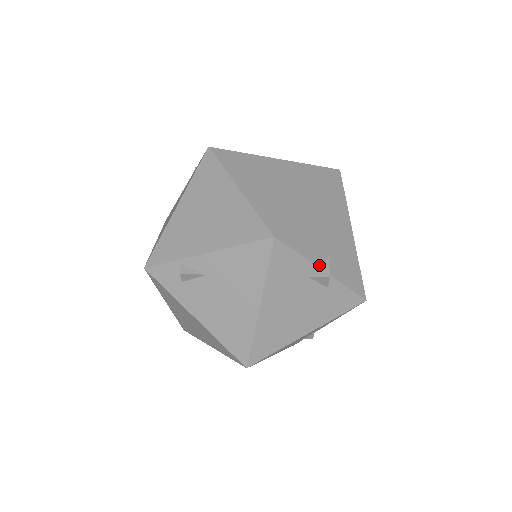
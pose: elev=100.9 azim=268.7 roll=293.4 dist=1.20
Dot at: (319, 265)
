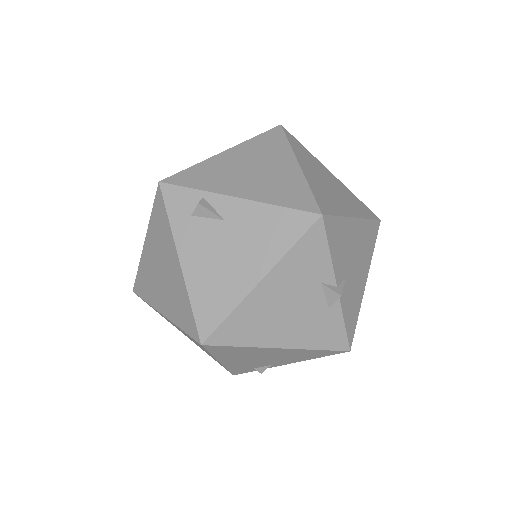
Dot at: (337, 278)
